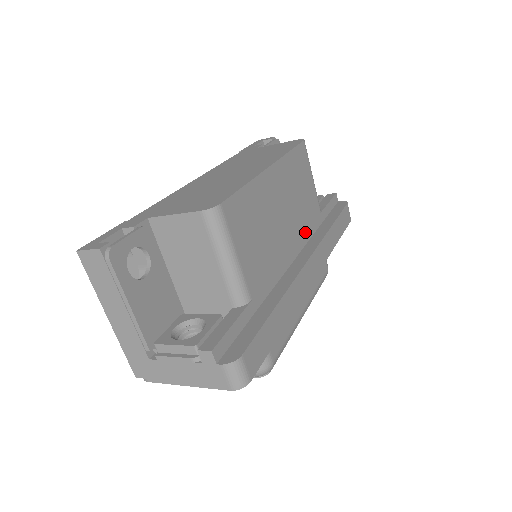
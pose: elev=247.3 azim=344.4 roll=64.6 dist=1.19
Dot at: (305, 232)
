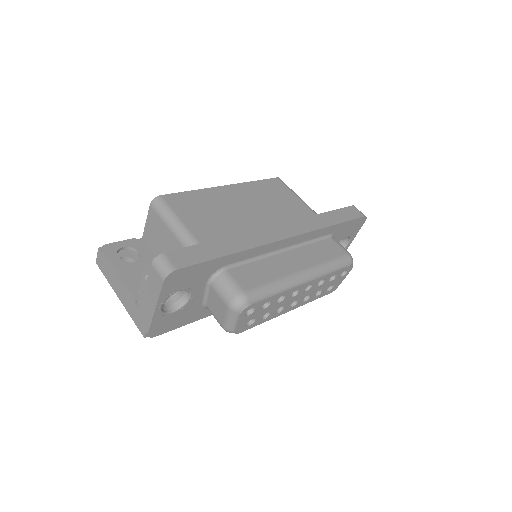
Dot at: occluded
